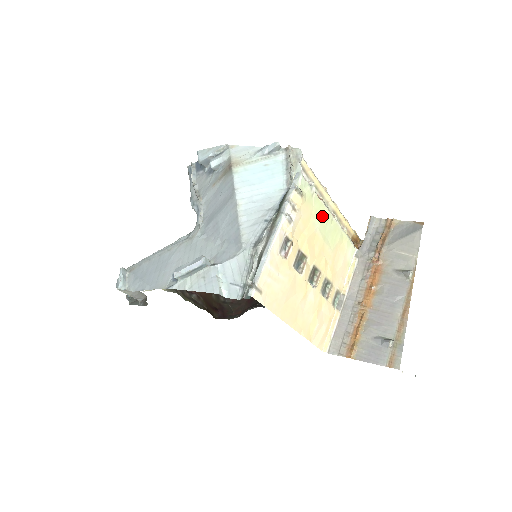
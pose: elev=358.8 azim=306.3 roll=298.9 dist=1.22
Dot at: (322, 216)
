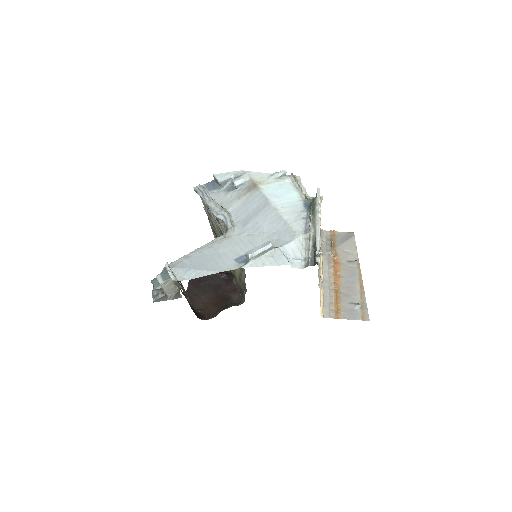
Dot at: occluded
